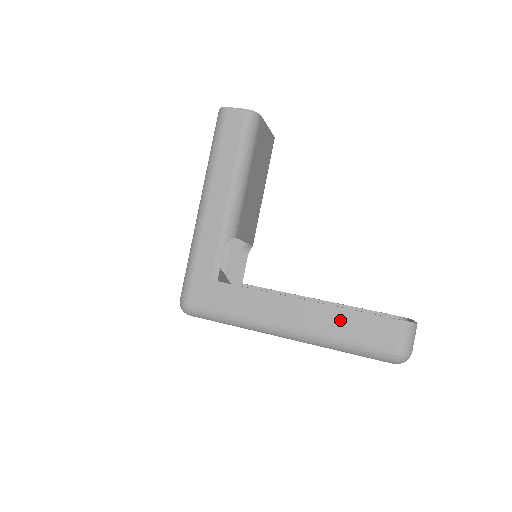
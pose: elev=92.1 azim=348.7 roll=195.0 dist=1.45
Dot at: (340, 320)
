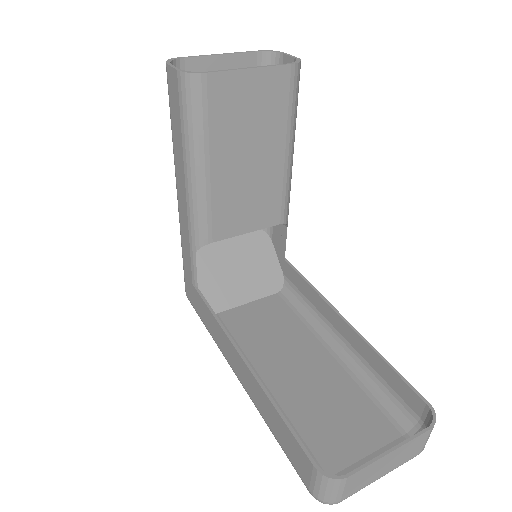
Dot at: (267, 408)
